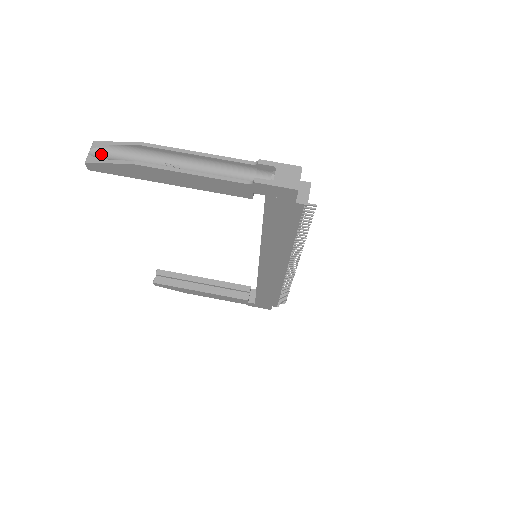
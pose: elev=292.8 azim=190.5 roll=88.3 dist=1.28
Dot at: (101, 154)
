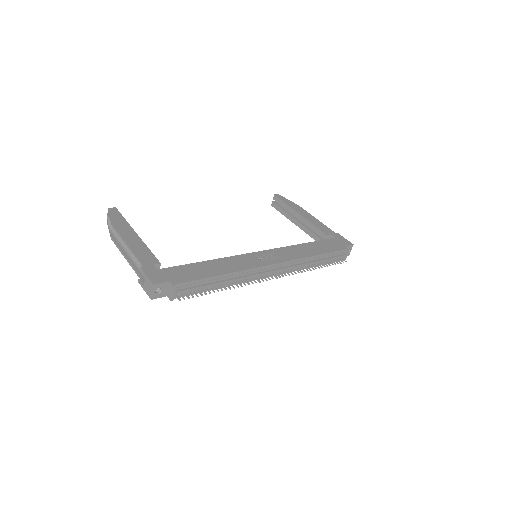
Dot at: occluded
